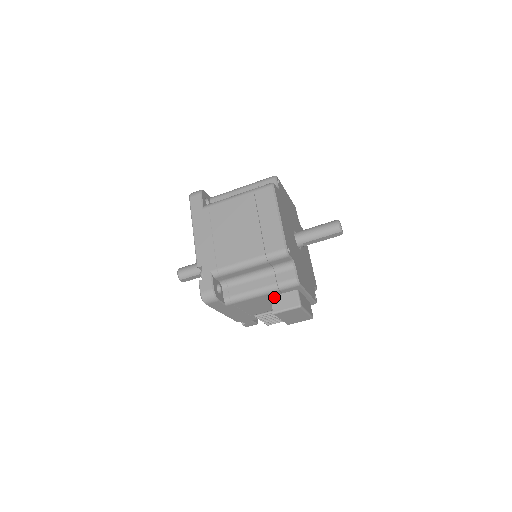
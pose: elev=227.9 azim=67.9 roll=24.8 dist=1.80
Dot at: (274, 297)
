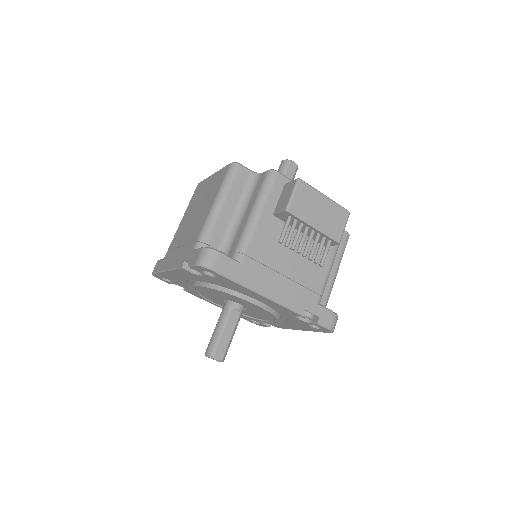
Dot at: (275, 210)
